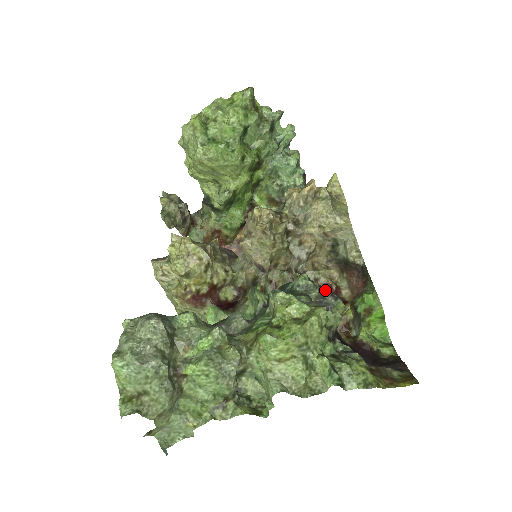
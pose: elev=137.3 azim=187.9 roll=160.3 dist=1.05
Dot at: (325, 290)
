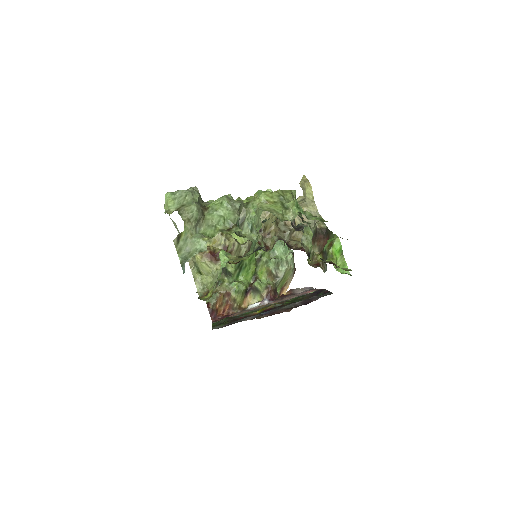
Dot at: (299, 224)
